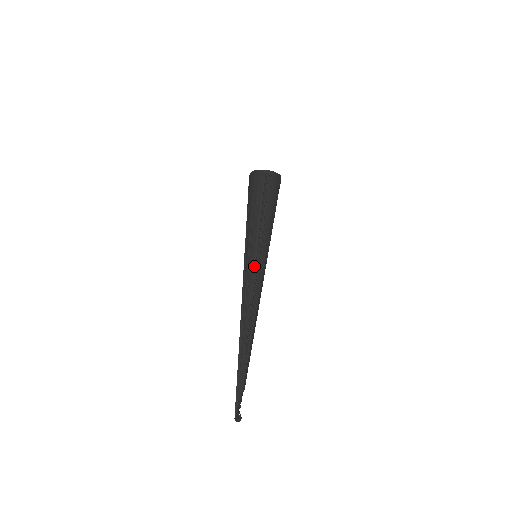
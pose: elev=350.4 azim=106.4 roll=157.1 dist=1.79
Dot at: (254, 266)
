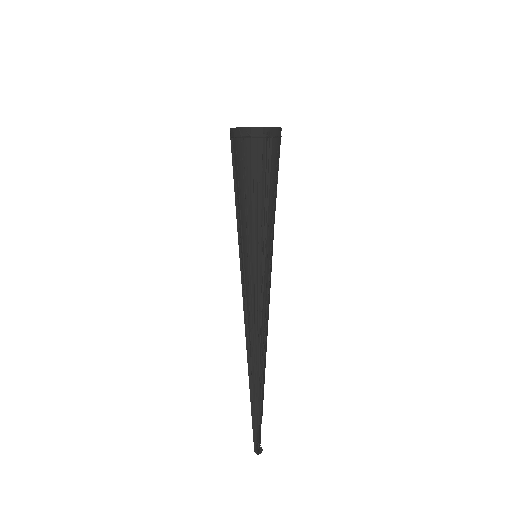
Dot at: (259, 277)
